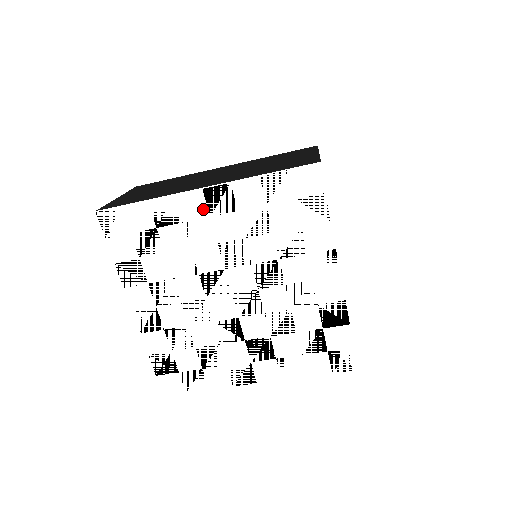
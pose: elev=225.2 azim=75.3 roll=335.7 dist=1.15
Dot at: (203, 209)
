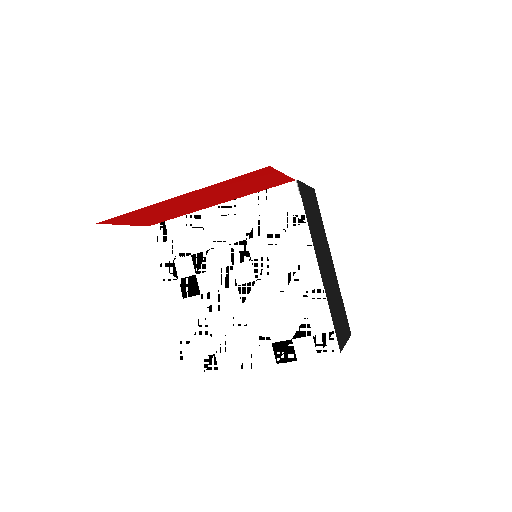
Dot at: (218, 219)
